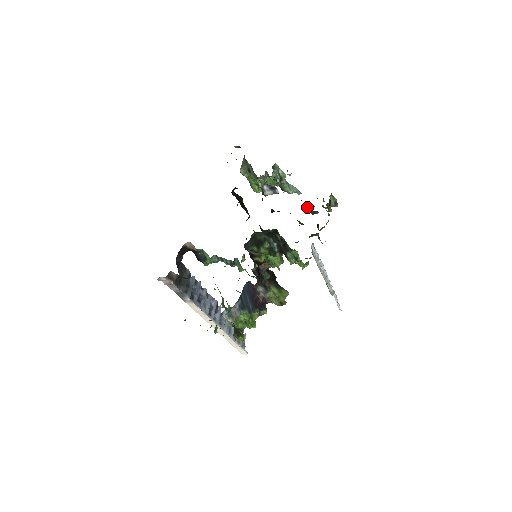
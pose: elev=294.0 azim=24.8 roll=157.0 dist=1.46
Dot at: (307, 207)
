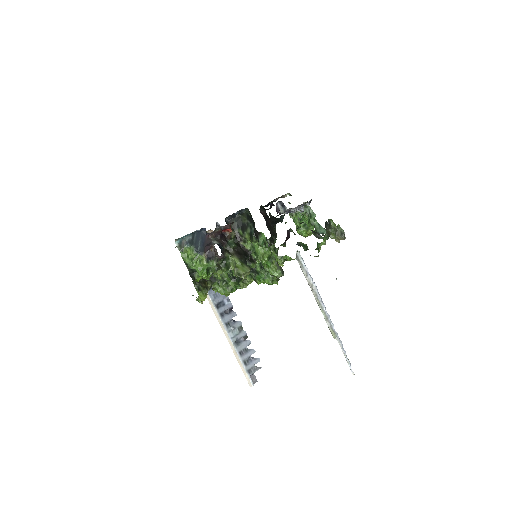
Dot at: occluded
